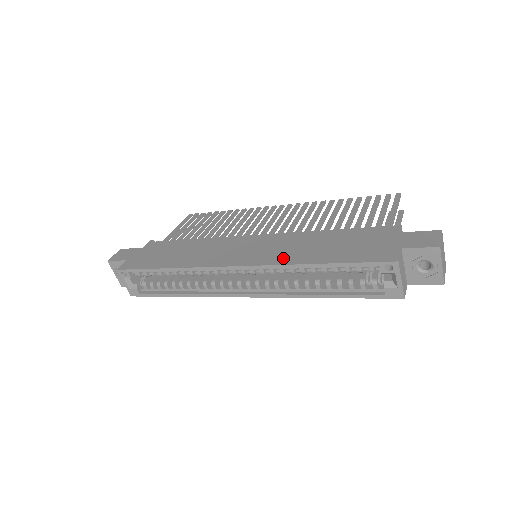
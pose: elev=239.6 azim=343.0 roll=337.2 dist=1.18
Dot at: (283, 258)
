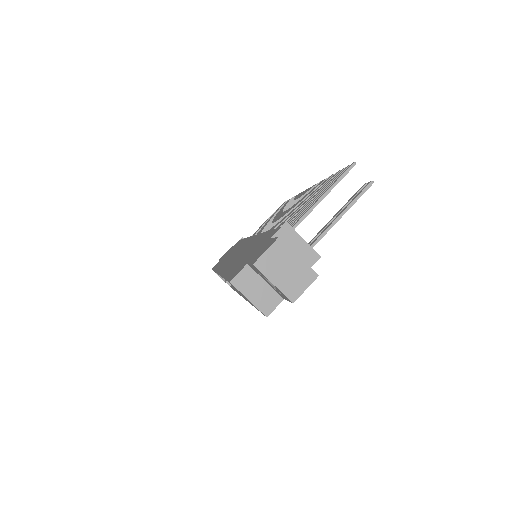
Dot at: (228, 267)
